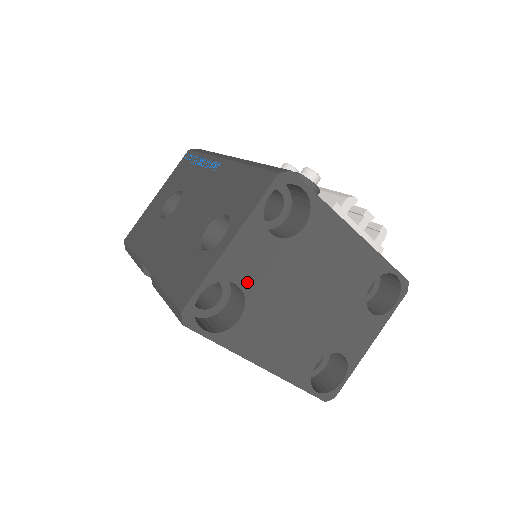
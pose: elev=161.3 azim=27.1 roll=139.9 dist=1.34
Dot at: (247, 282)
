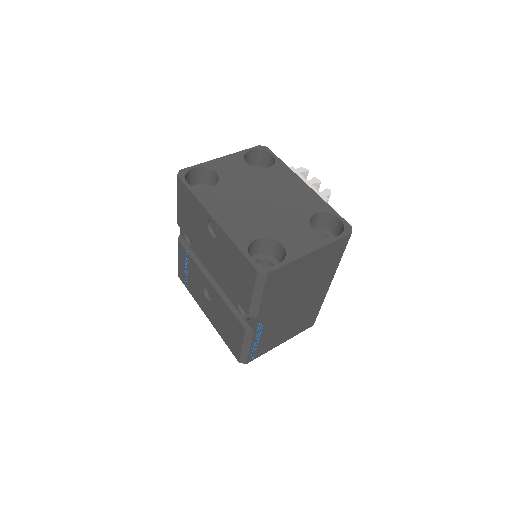
Dot at: (223, 175)
